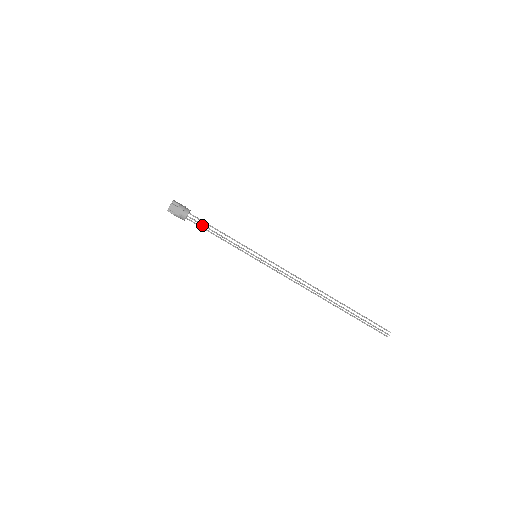
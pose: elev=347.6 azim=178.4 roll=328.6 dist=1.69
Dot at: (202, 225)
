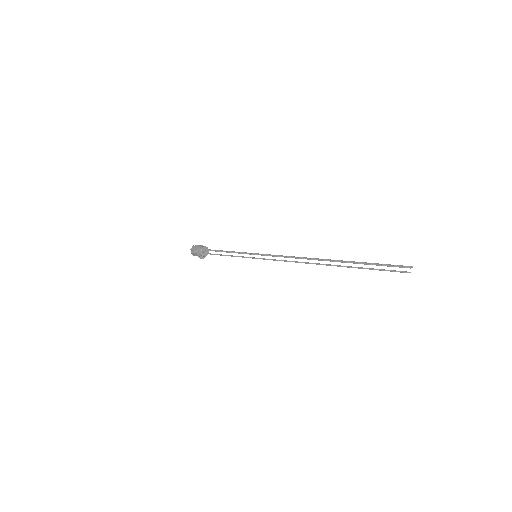
Dot at: occluded
